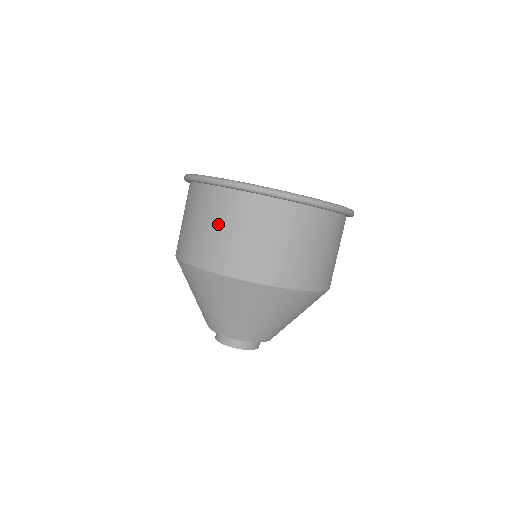
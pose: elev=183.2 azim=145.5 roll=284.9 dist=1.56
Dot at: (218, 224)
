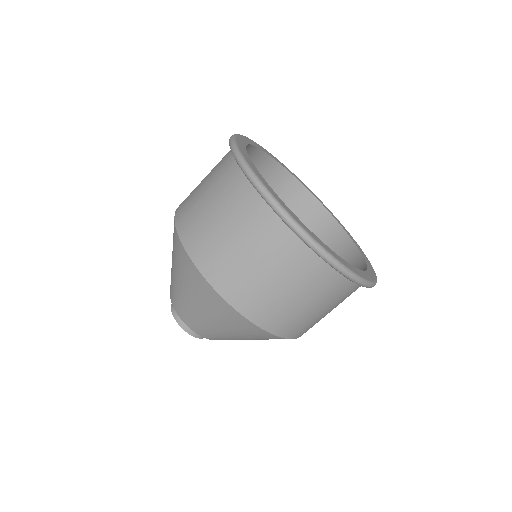
Dot at: (275, 274)
